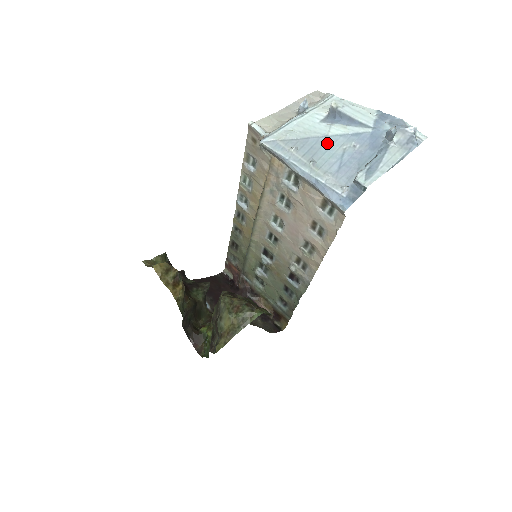
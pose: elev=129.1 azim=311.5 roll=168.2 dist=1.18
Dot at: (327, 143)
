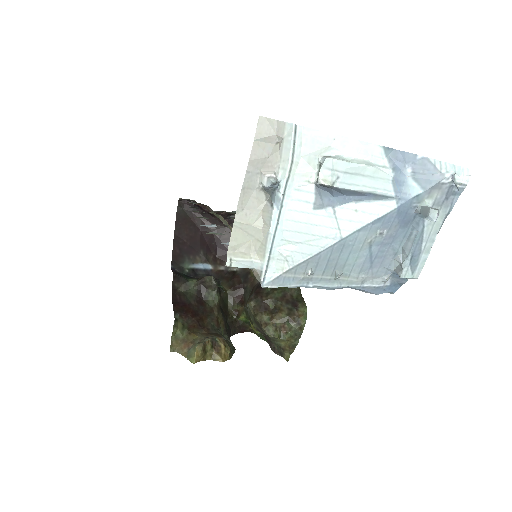
Dot at: (345, 247)
